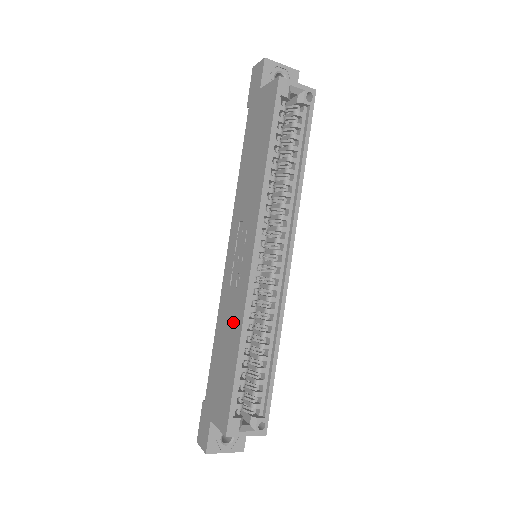
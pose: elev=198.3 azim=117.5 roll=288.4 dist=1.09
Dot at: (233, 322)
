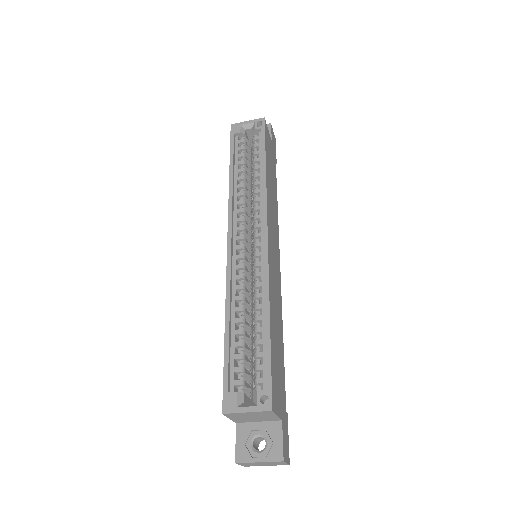
Dot at: occluded
